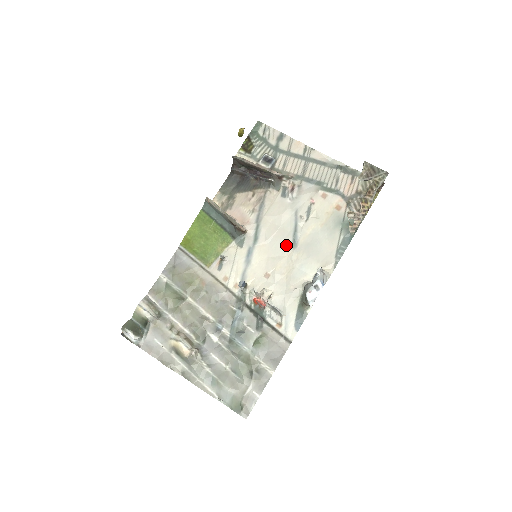
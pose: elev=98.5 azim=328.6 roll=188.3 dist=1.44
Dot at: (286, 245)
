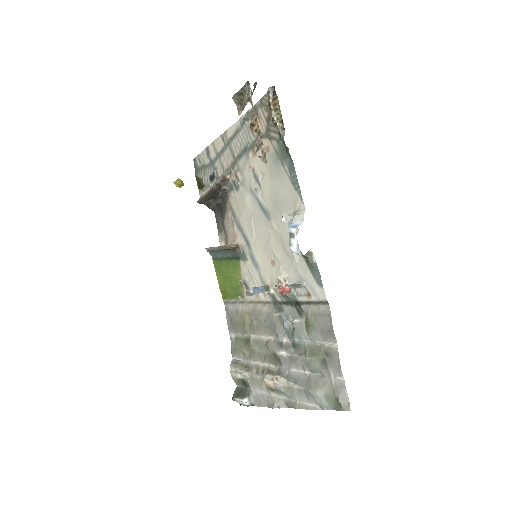
Dot at: (264, 224)
